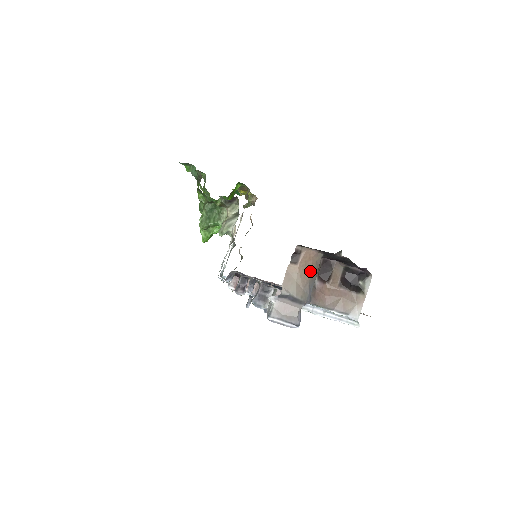
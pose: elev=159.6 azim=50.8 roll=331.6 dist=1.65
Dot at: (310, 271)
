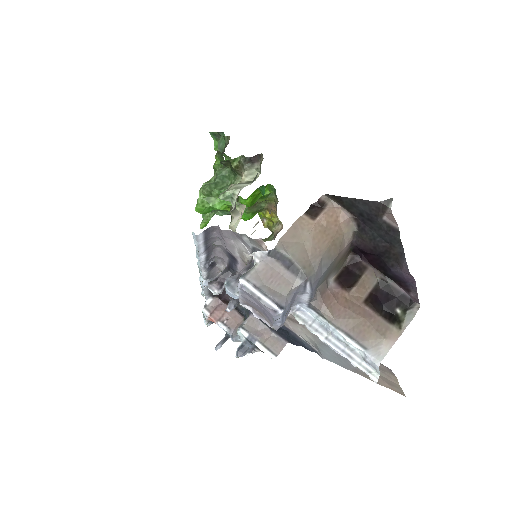
Dot at: (330, 240)
